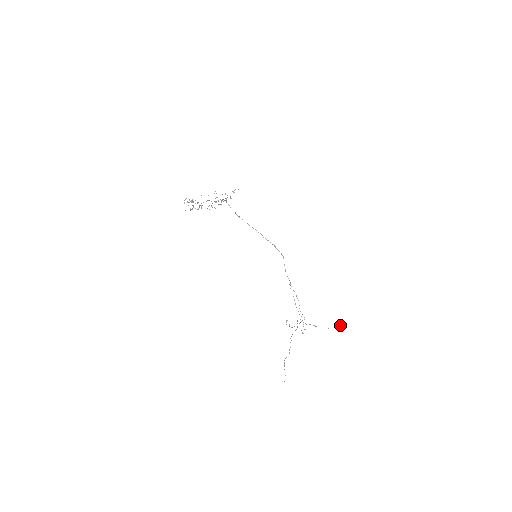
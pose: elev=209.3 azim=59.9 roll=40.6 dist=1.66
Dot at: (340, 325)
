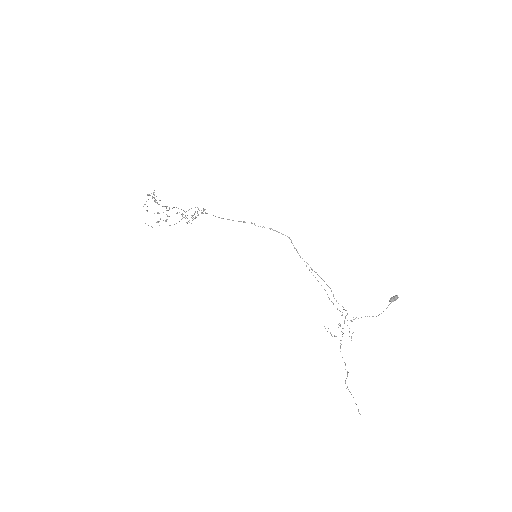
Dot at: (394, 299)
